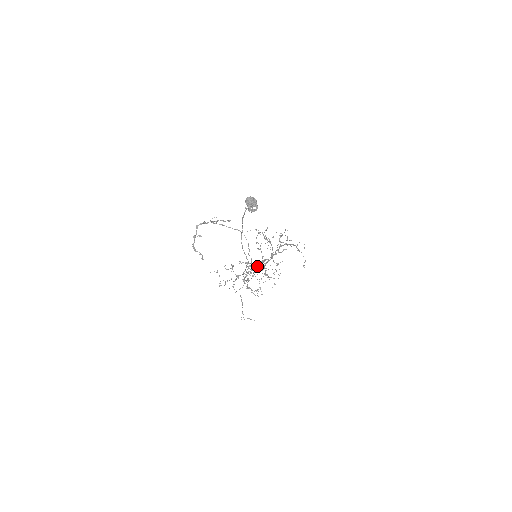
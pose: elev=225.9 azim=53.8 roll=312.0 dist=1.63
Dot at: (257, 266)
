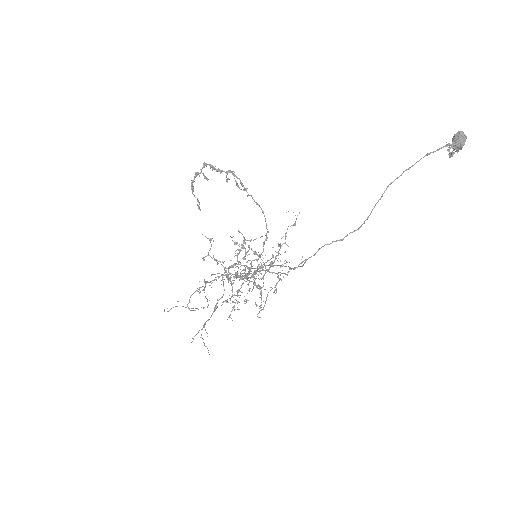
Dot at: occluded
